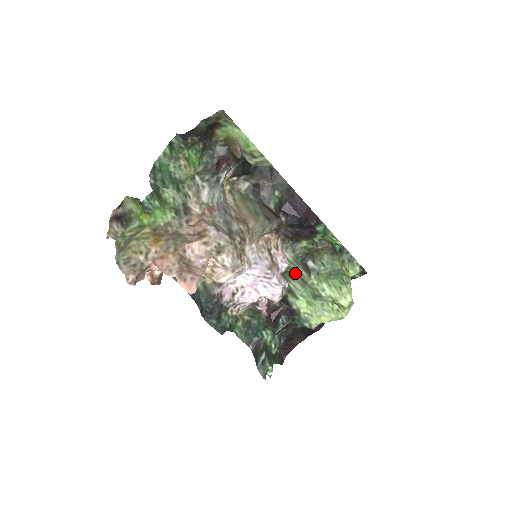
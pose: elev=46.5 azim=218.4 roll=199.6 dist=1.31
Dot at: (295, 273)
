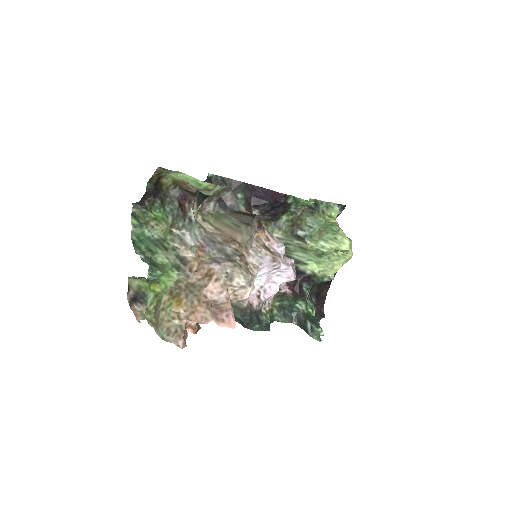
Dot at: (292, 246)
